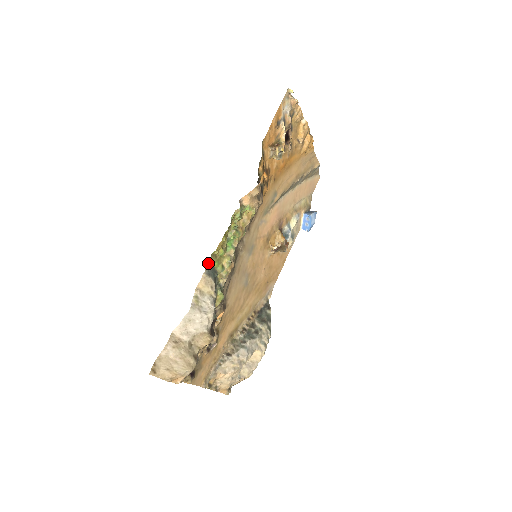
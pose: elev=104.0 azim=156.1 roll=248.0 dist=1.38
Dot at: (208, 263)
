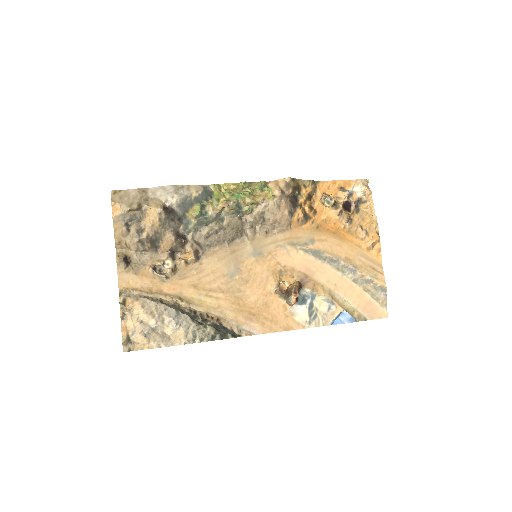
Dot at: (211, 185)
